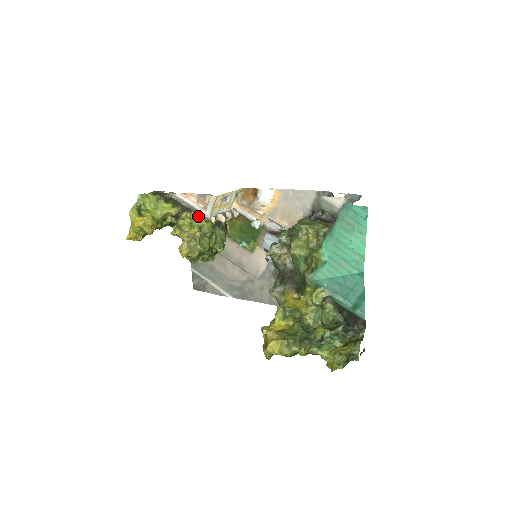
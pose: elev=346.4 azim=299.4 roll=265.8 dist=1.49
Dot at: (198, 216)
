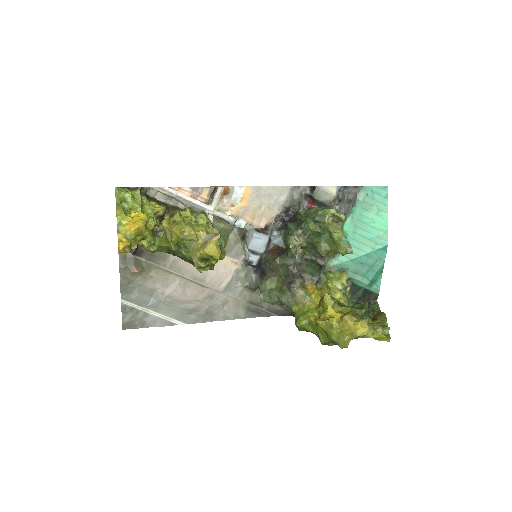
Dot at: (199, 213)
